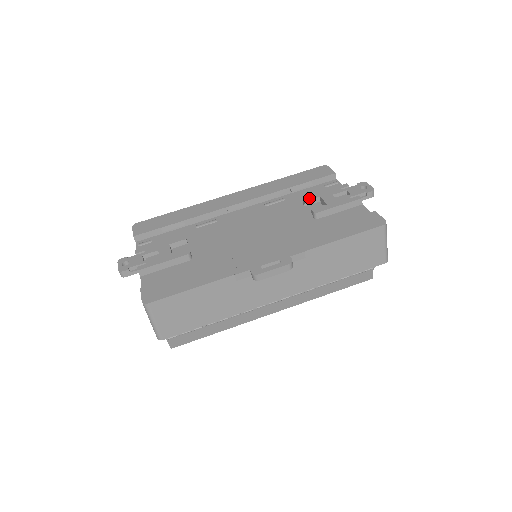
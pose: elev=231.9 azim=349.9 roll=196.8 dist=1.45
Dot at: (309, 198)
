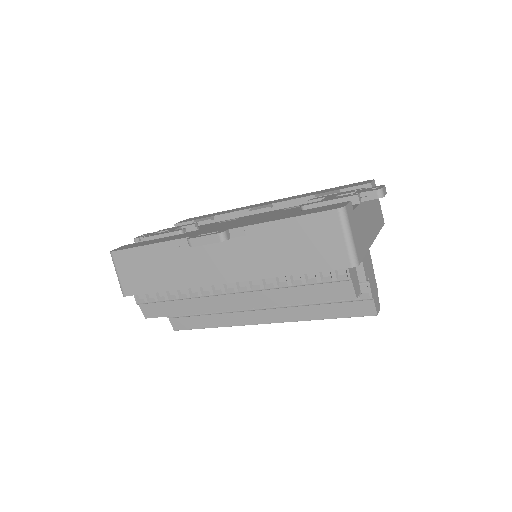
Dot at: (315, 198)
